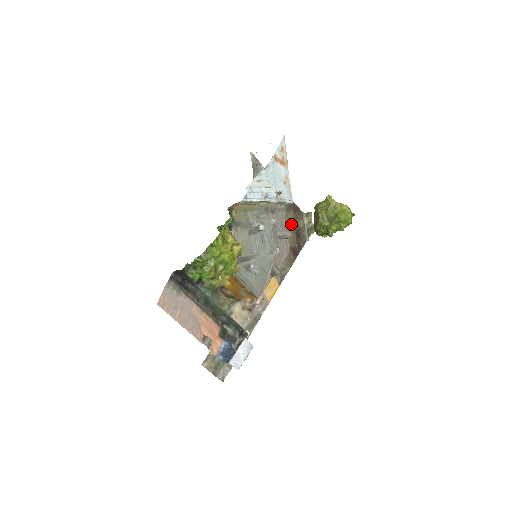
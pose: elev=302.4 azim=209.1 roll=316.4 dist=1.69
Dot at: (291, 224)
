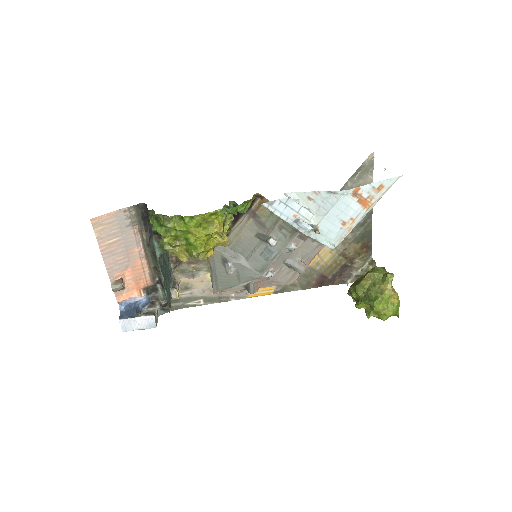
Dot at: (346, 255)
